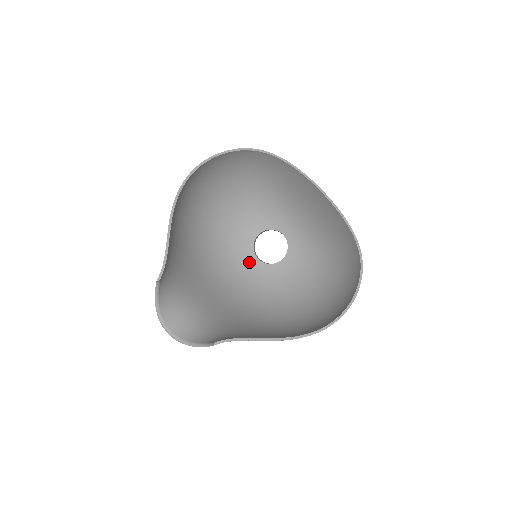
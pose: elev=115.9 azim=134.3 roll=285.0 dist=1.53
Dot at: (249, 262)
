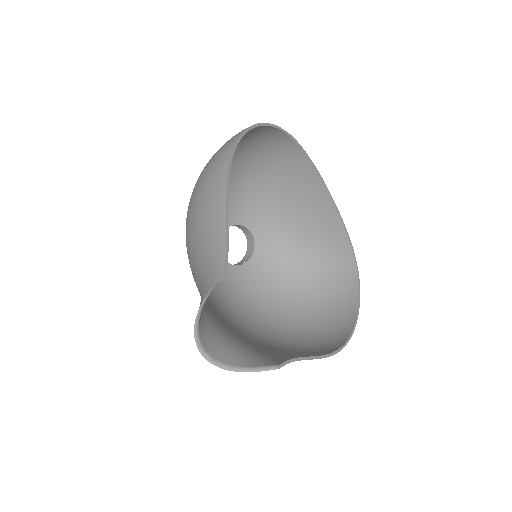
Dot at: occluded
